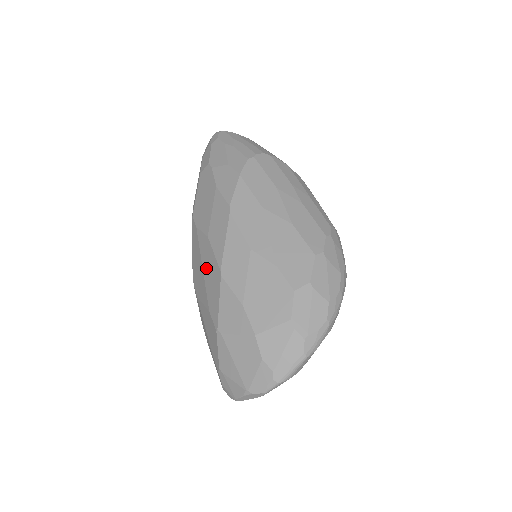
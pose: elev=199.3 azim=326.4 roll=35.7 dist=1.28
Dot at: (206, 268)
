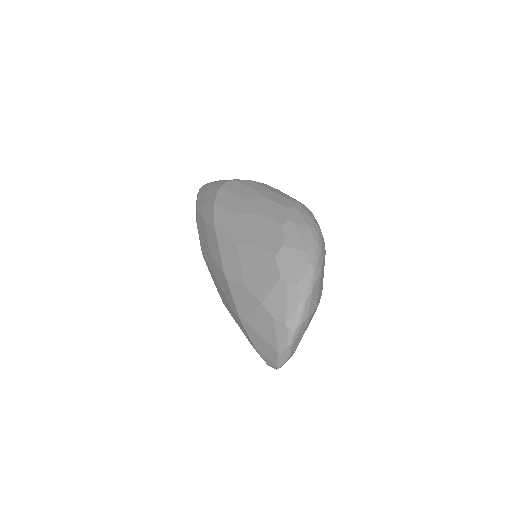
Dot at: (219, 281)
